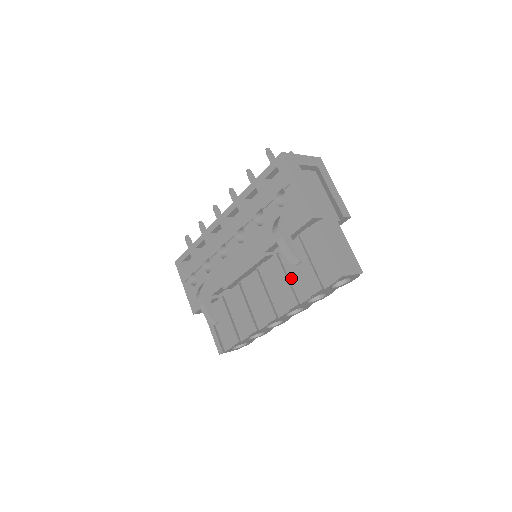
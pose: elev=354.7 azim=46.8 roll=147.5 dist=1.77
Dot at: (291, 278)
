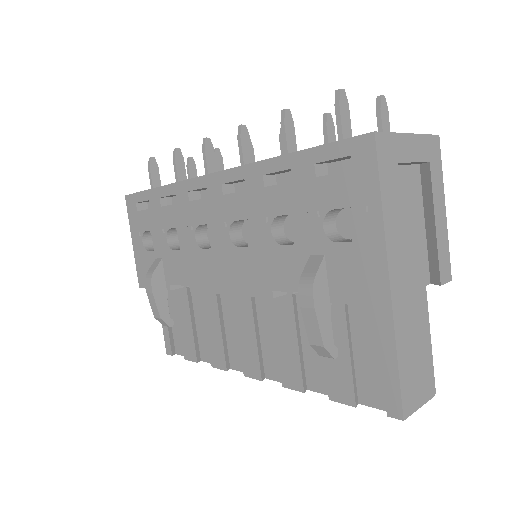
Dot at: (305, 344)
